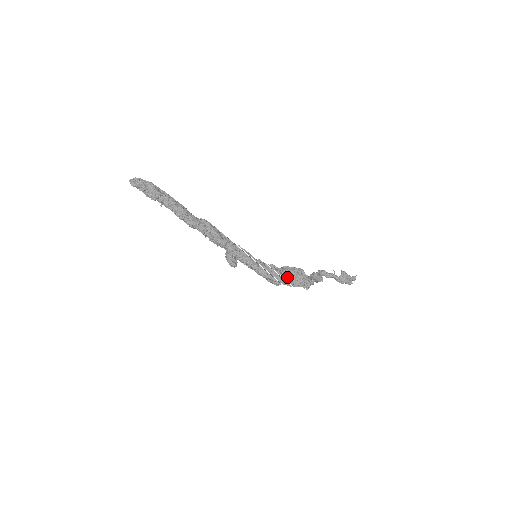
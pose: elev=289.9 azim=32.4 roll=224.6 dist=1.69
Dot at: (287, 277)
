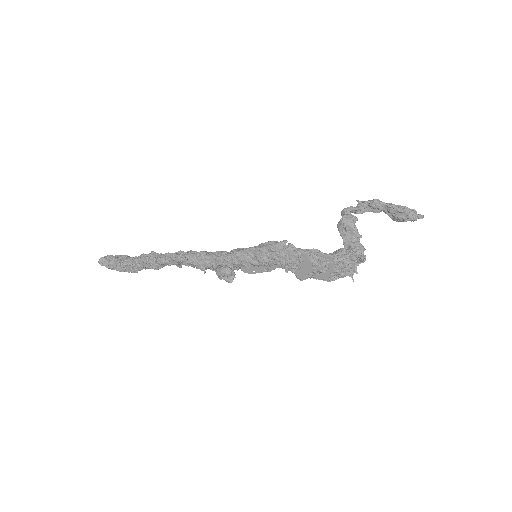
Dot at: occluded
